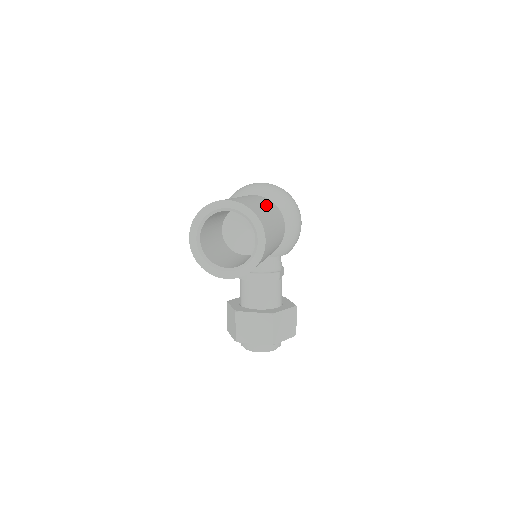
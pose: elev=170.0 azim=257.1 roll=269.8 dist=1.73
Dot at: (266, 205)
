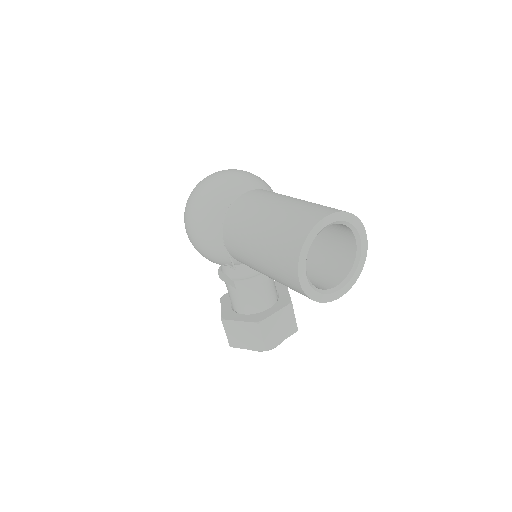
Dot at: occluded
